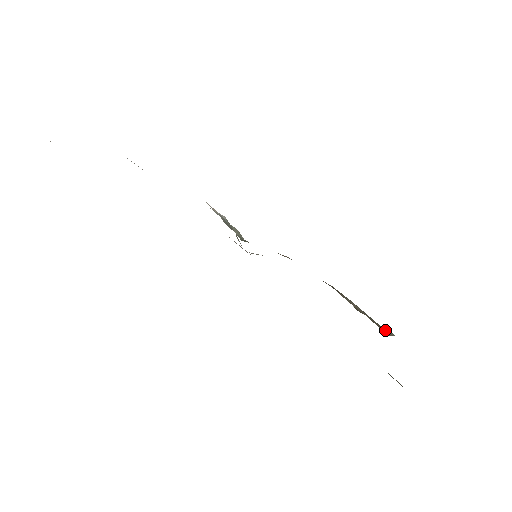
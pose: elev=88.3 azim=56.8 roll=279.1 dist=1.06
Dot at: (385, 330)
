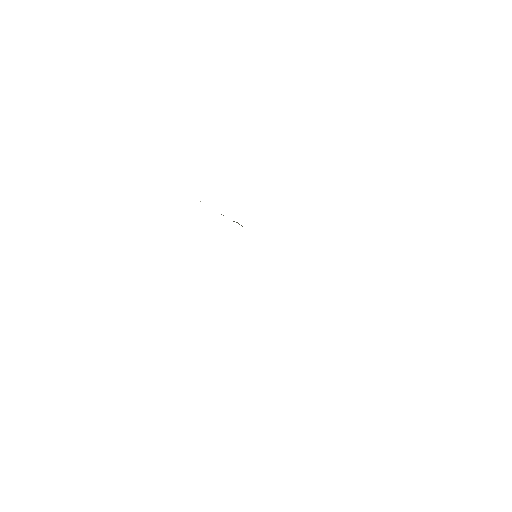
Dot at: occluded
